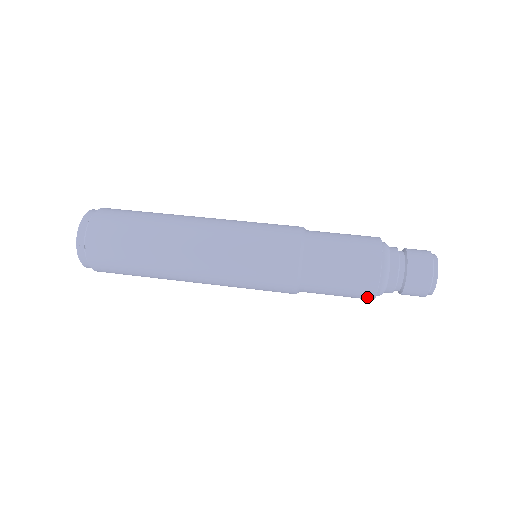
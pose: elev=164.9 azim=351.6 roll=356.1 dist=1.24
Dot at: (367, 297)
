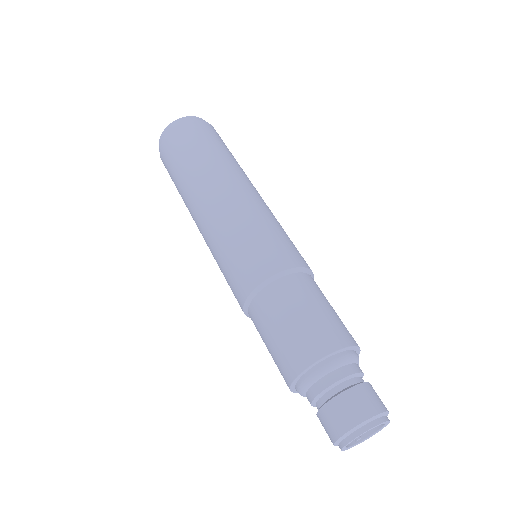
Dot at: (286, 379)
